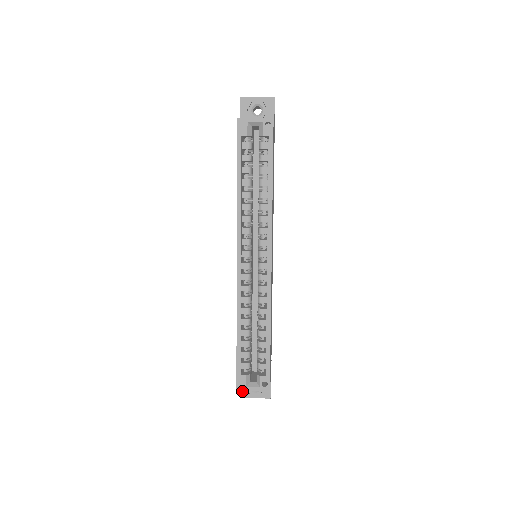
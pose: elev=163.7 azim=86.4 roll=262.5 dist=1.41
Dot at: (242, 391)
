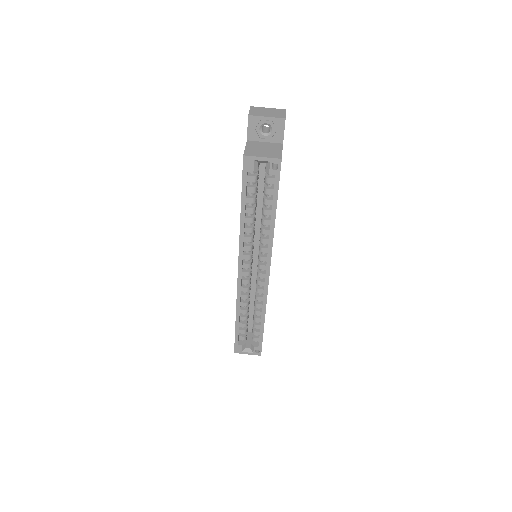
Dot at: occluded
